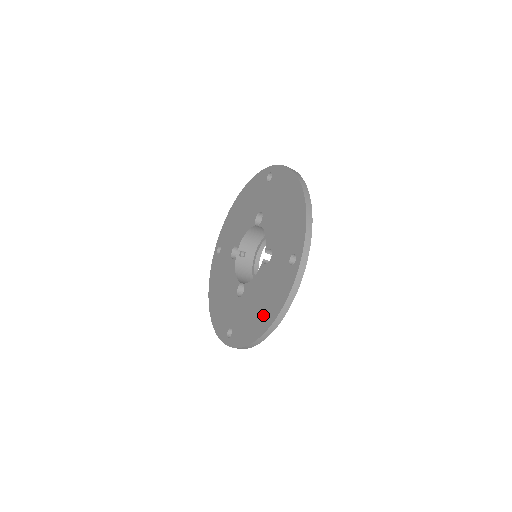
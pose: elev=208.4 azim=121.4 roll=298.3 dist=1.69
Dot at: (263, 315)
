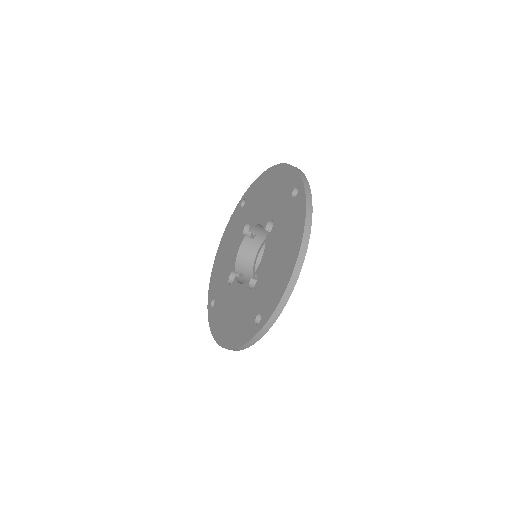
Dot at: (289, 252)
